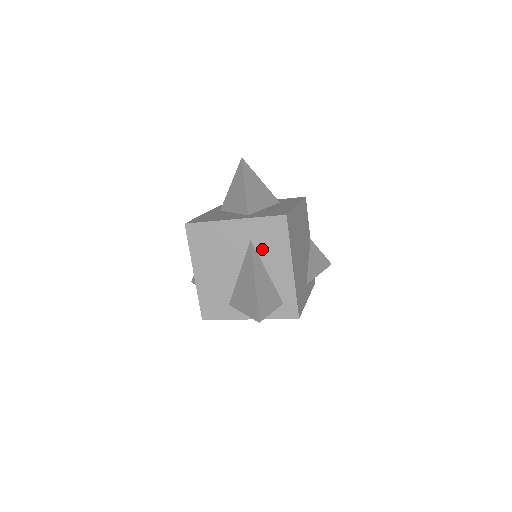
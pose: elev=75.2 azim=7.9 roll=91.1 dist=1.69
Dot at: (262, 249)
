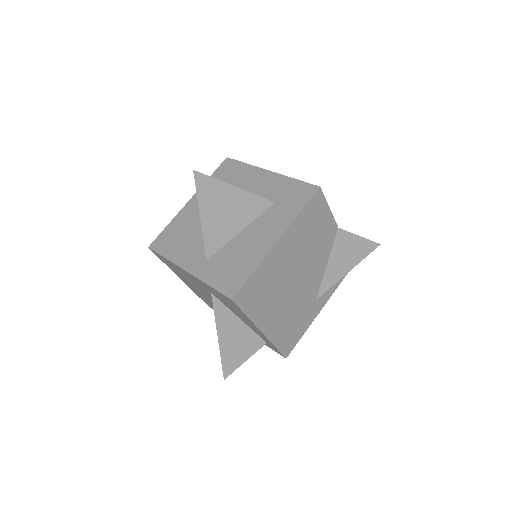
Dot at: (225, 304)
